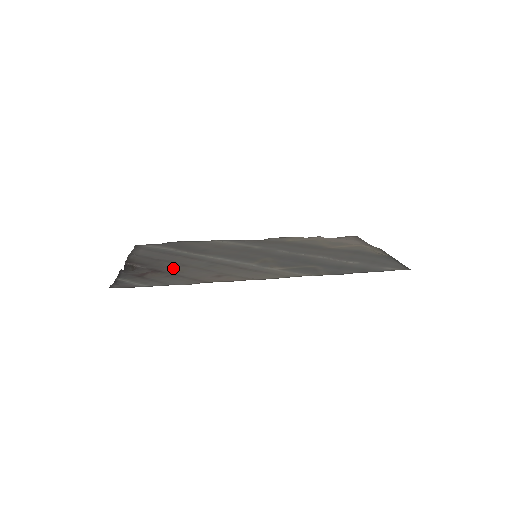
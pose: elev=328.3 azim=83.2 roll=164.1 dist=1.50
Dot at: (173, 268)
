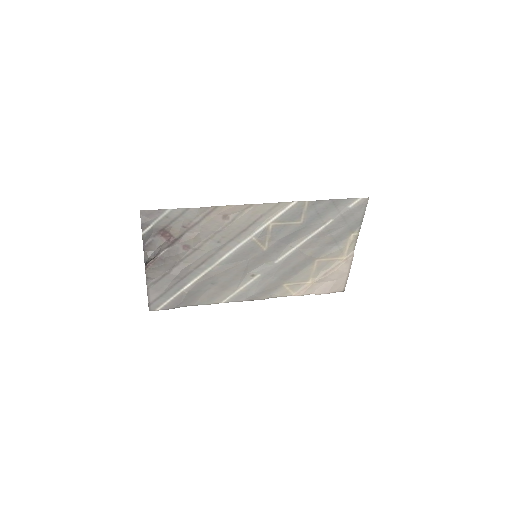
Dot at: (188, 244)
